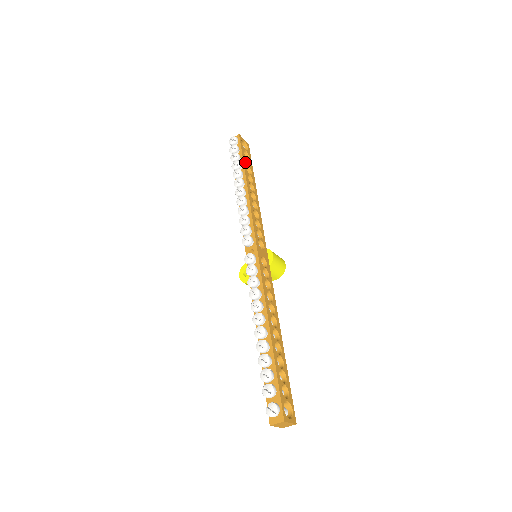
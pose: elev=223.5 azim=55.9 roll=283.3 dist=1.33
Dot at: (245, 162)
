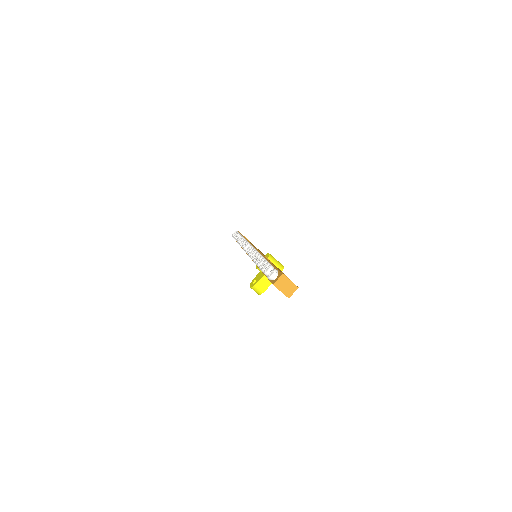
Dot at: occluded
